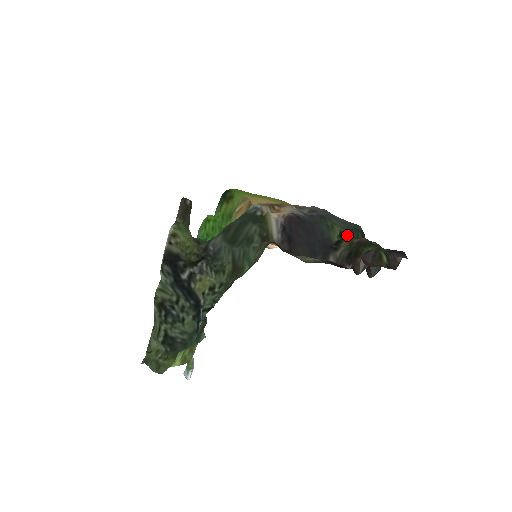
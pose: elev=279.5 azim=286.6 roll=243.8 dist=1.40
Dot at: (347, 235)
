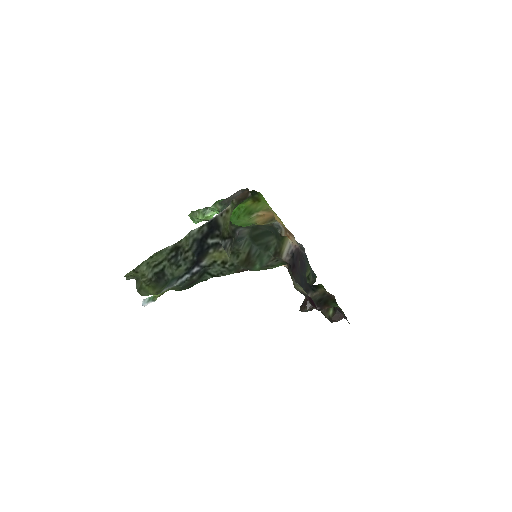
Dot at: (310, 278)
